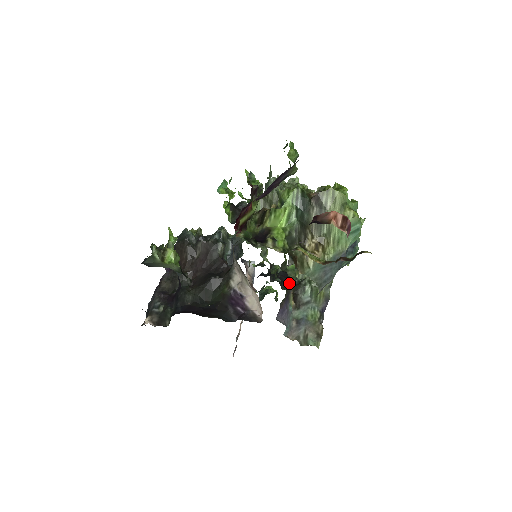
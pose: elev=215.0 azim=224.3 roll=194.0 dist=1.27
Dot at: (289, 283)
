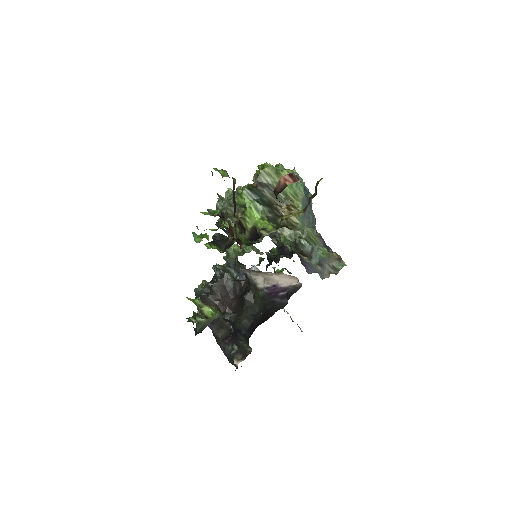
Dot at: (292, 248)
